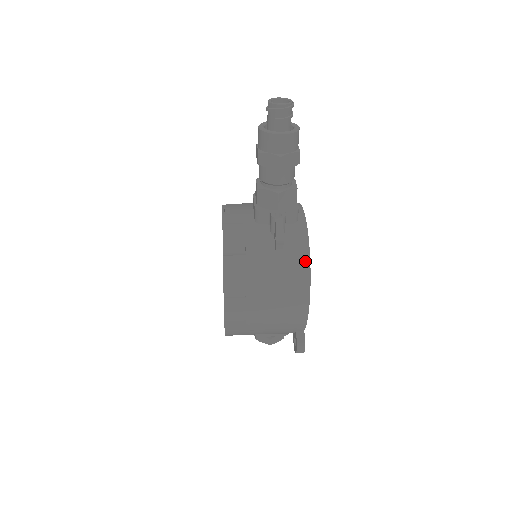
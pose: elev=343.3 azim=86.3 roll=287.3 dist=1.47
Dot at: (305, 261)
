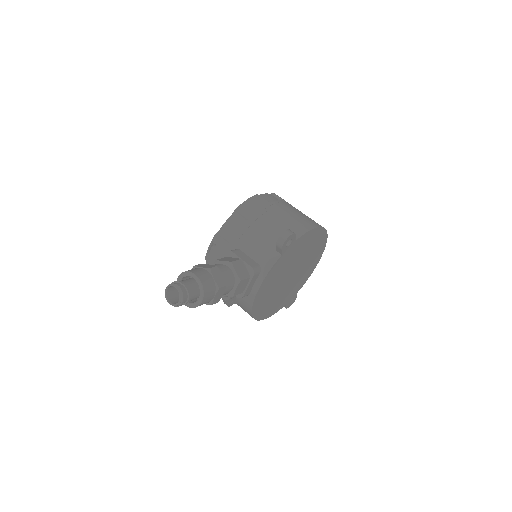
Dot at: (250, 315)
